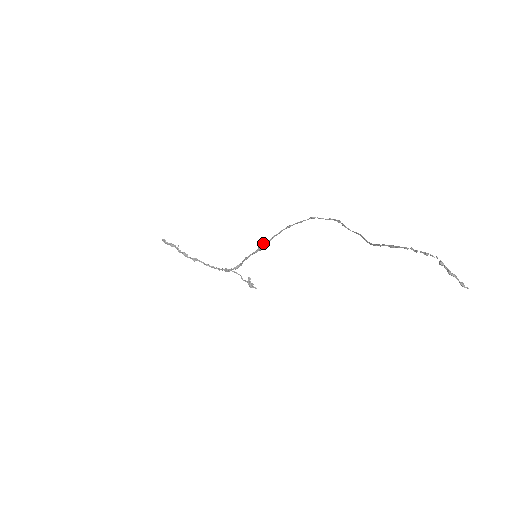
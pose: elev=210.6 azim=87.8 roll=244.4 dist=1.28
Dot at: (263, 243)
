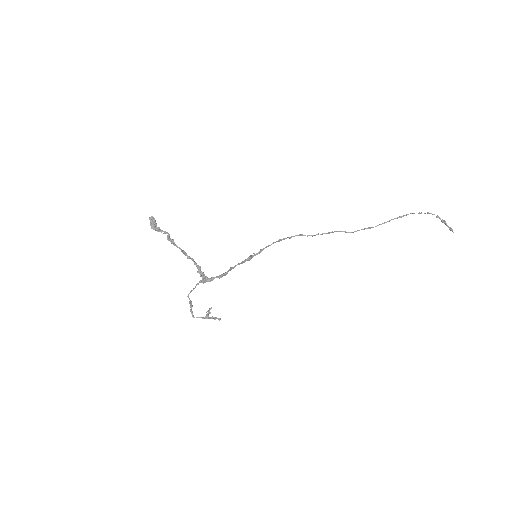
Dot at: occluded
